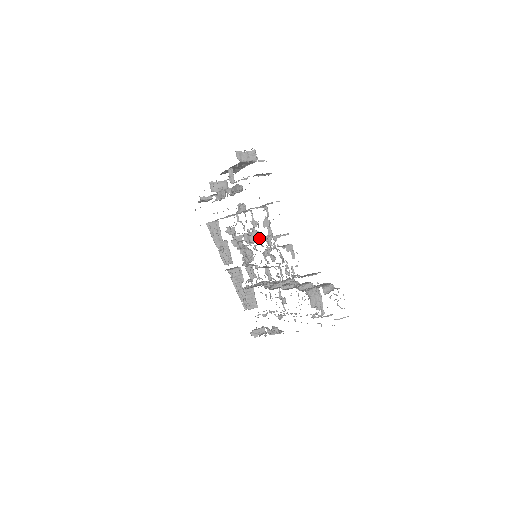
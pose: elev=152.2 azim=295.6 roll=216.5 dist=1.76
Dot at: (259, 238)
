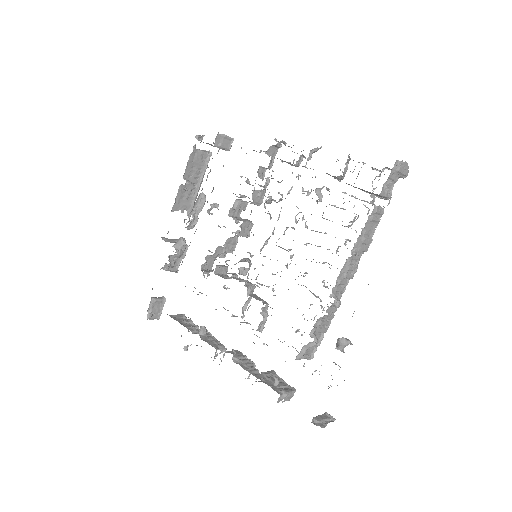
Dot at: (249, 221)
